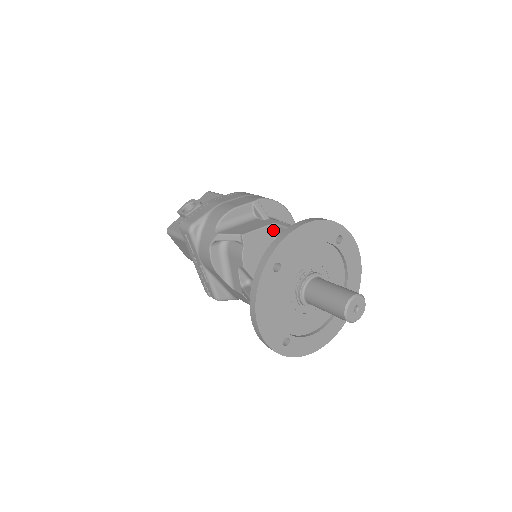
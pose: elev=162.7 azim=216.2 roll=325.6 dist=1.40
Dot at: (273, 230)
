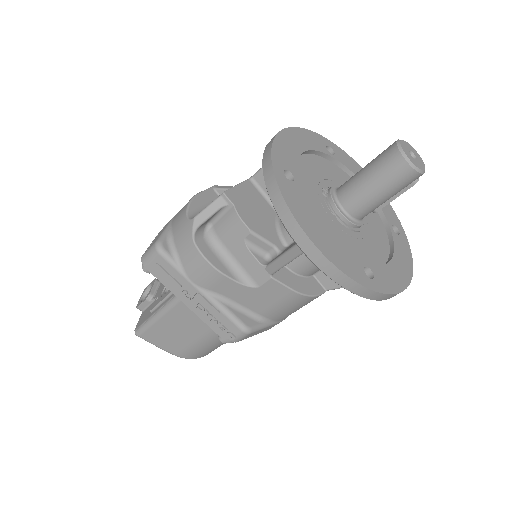
Dot at: (254, 186)
